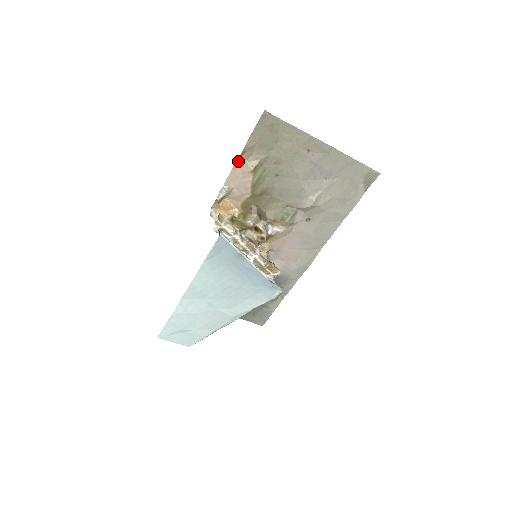
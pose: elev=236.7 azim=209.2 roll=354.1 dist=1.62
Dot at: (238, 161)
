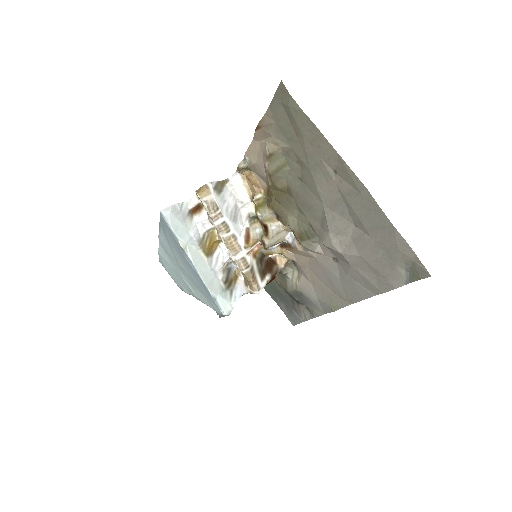
Dot at: (256, 134)
